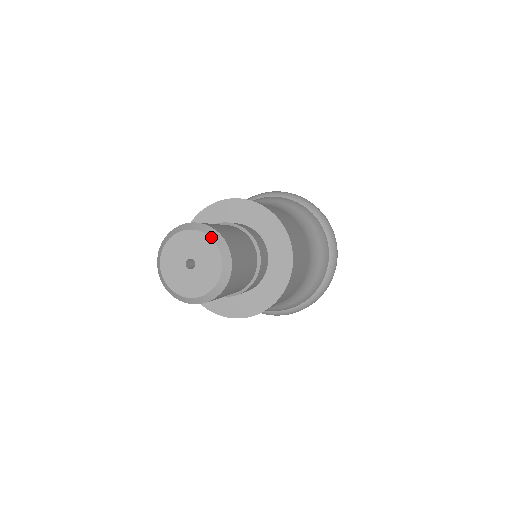
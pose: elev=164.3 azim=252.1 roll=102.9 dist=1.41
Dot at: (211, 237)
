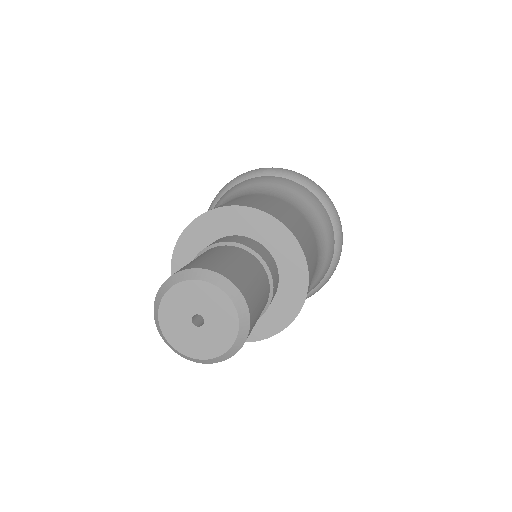
Dot at: (221, 288)
